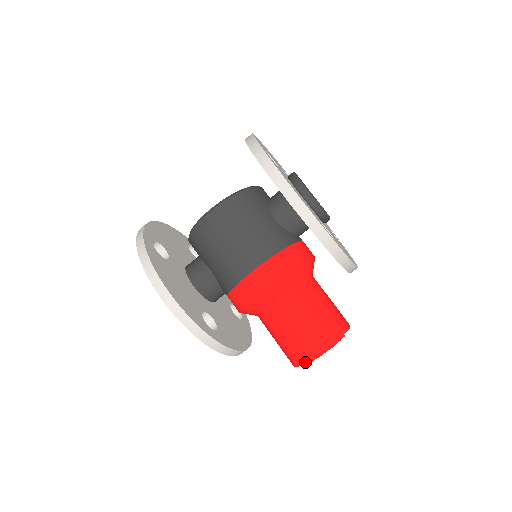
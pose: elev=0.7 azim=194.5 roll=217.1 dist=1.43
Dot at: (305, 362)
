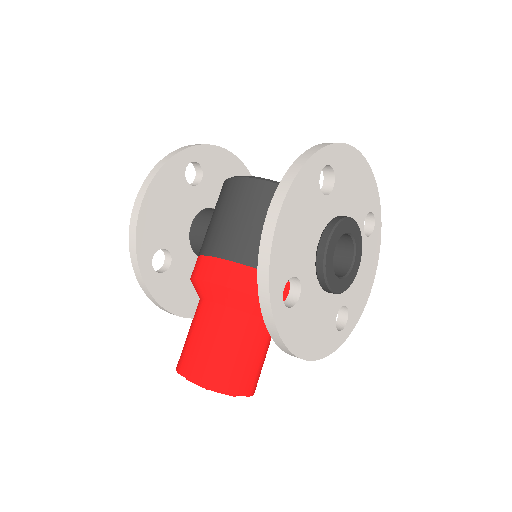
Dot at: (178, 372)
